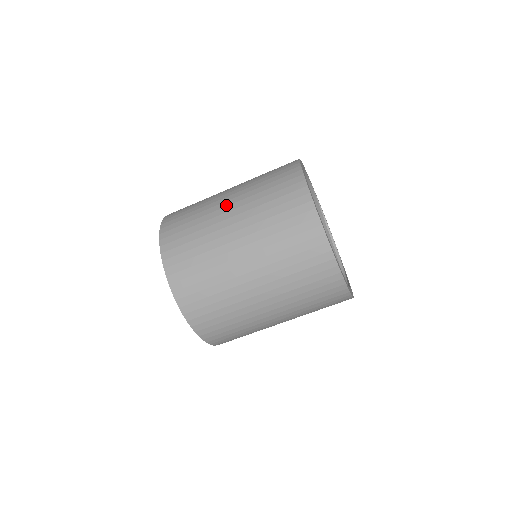
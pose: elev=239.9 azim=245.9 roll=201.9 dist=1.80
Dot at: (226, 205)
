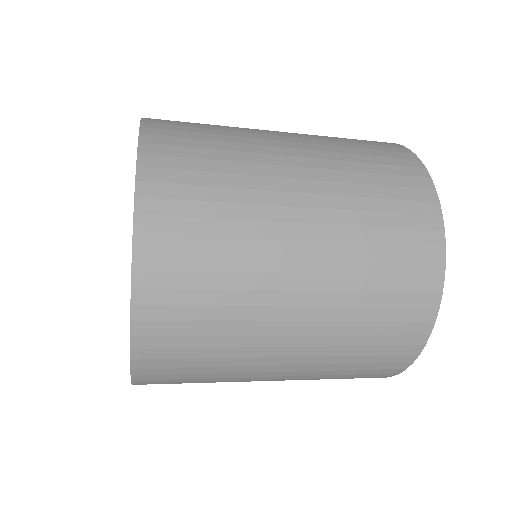
Dot at: (285, 345)
